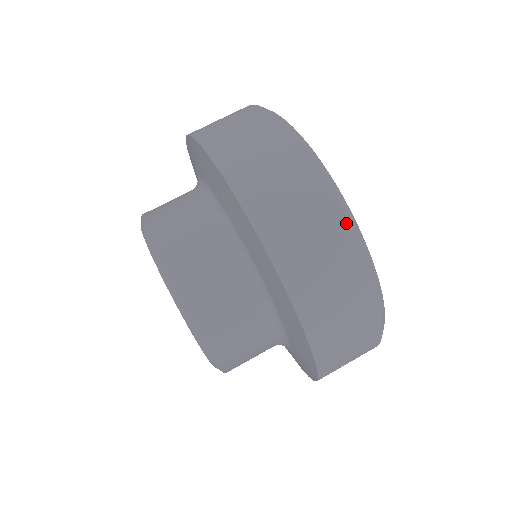
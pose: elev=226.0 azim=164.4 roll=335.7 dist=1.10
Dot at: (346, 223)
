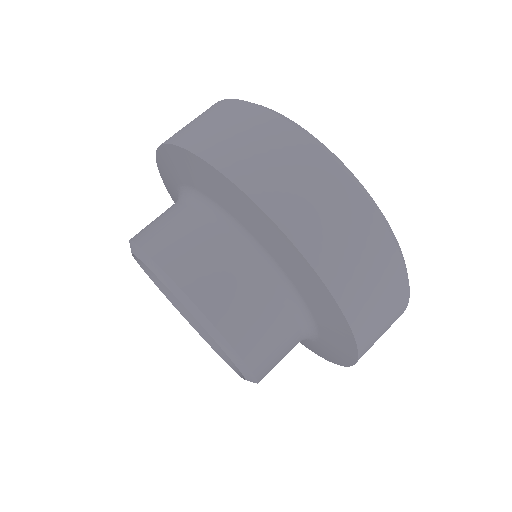
Dot at: (243, 103)
